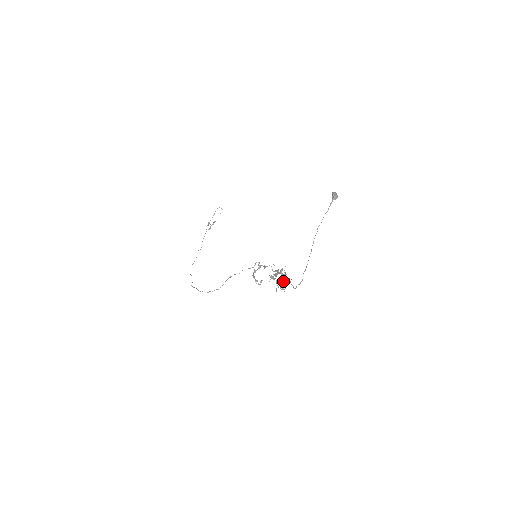
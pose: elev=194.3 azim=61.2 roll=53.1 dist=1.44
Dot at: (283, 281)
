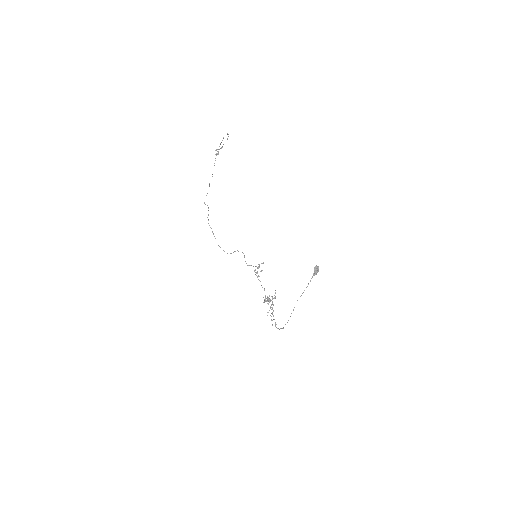
Dot at: (272, 314)
